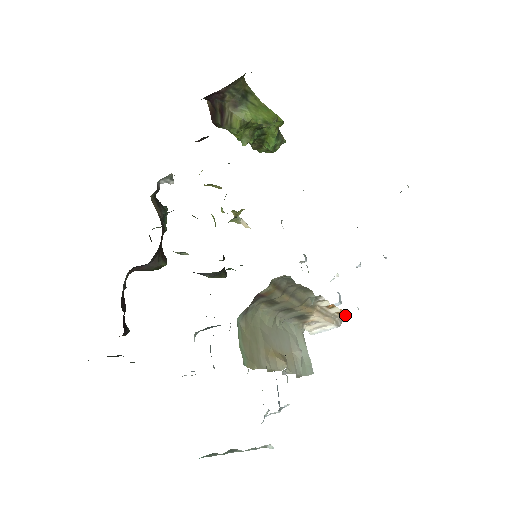
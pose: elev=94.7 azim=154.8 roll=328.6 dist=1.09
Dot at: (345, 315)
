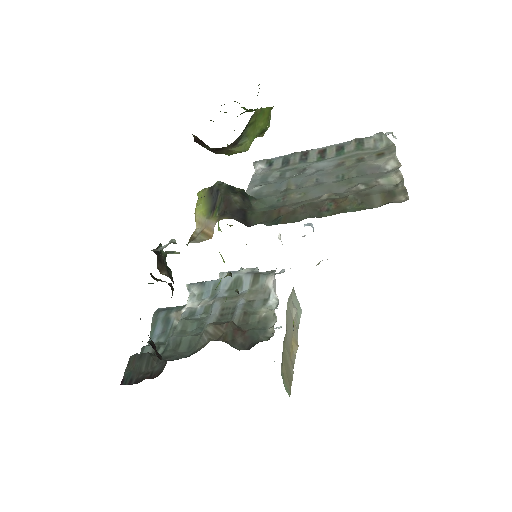
Dot at: occluded
